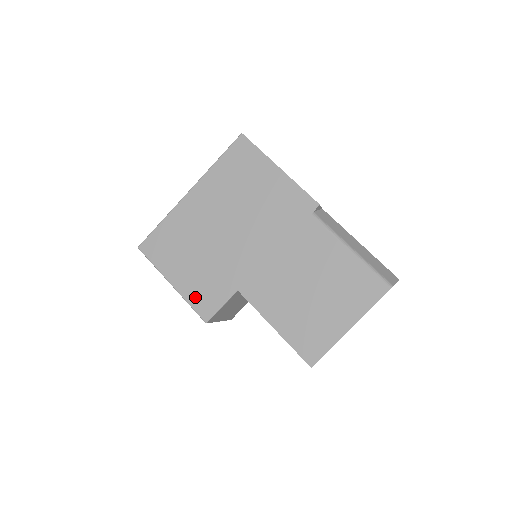
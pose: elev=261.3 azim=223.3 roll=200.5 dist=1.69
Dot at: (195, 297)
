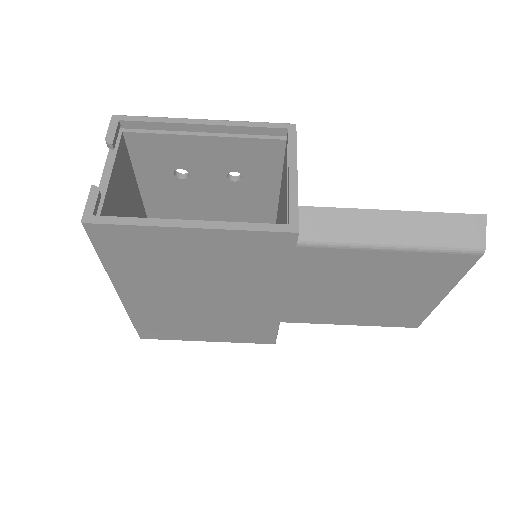
Dot at: (243, 339)
